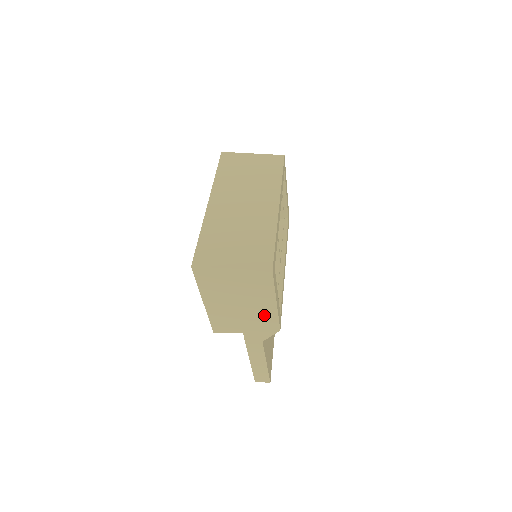
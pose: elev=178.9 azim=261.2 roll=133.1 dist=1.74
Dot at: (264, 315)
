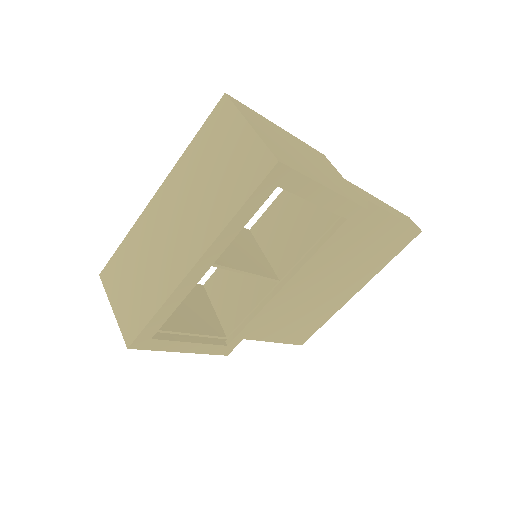
Dot at: occluded
